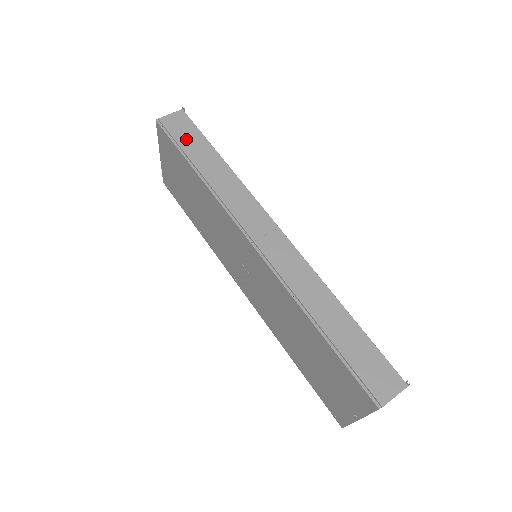
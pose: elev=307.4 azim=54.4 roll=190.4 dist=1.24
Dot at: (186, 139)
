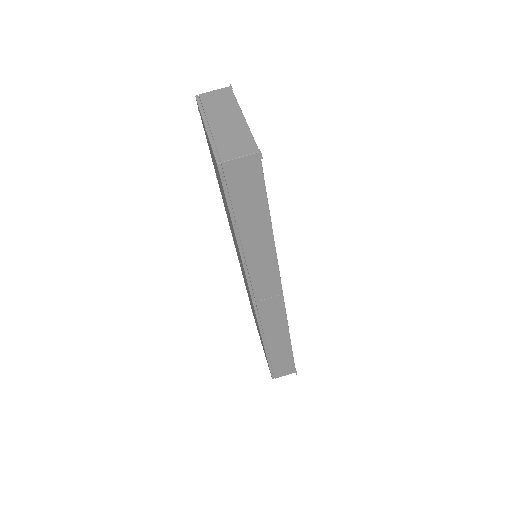
Dot at: (244, 199)
